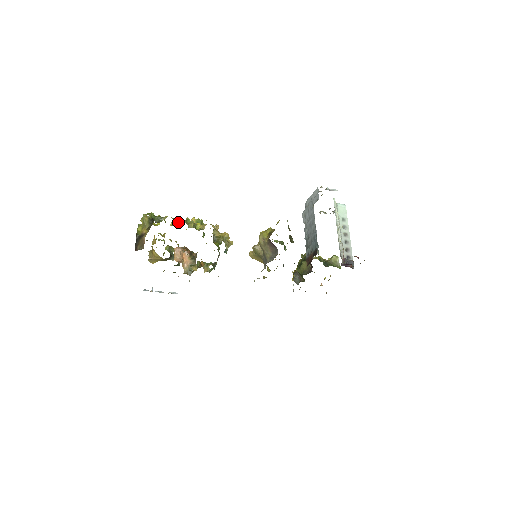
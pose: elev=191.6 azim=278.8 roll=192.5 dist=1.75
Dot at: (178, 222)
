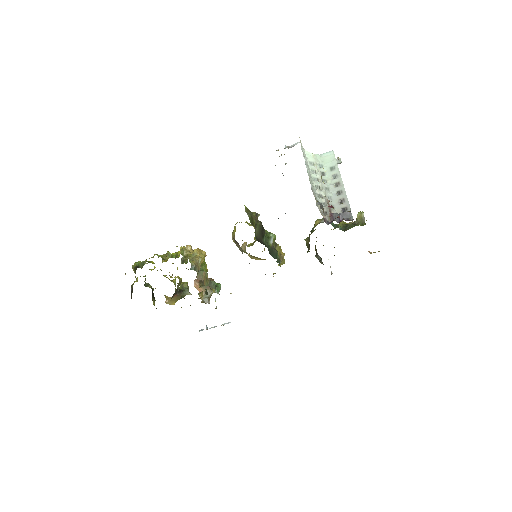
Dot at: occluded
